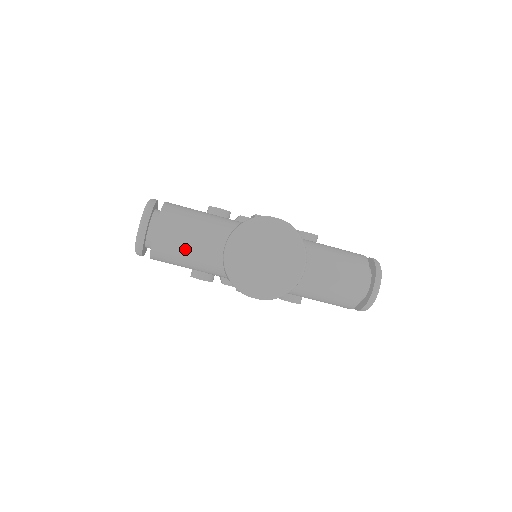
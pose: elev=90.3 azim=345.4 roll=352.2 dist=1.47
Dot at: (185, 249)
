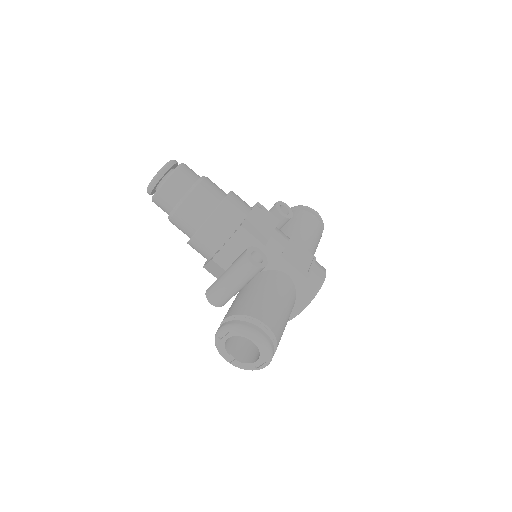
Dot at: occluded
